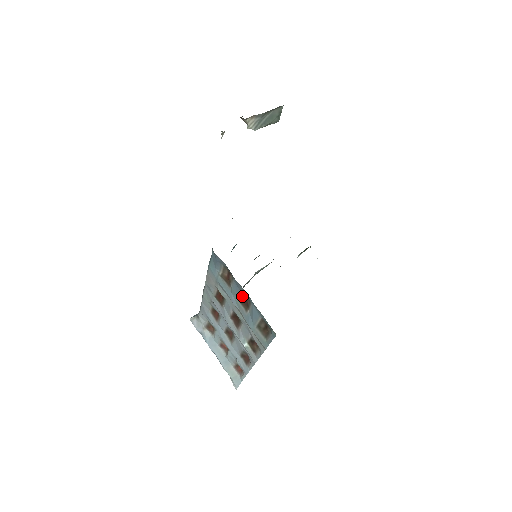
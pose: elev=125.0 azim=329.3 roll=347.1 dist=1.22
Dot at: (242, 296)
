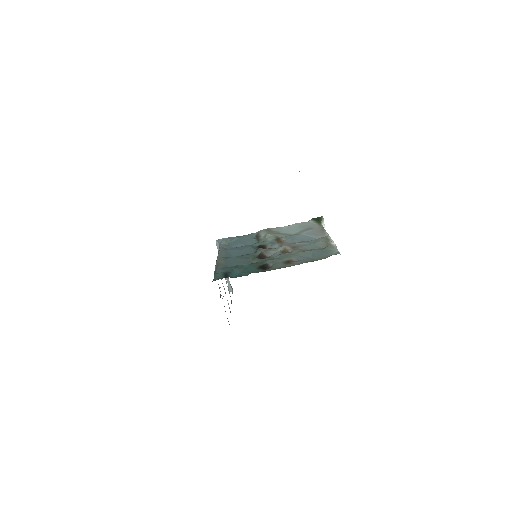
Dot at: occluded
